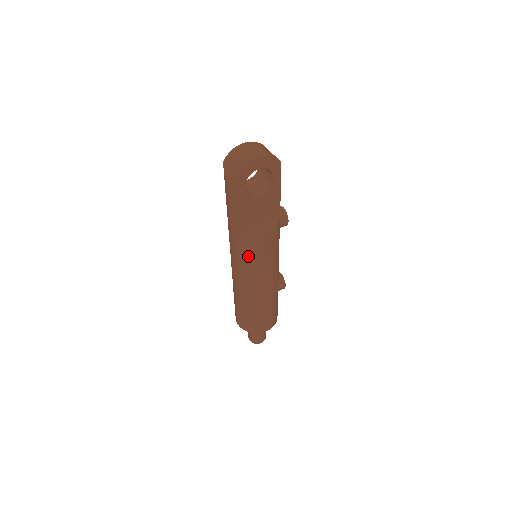
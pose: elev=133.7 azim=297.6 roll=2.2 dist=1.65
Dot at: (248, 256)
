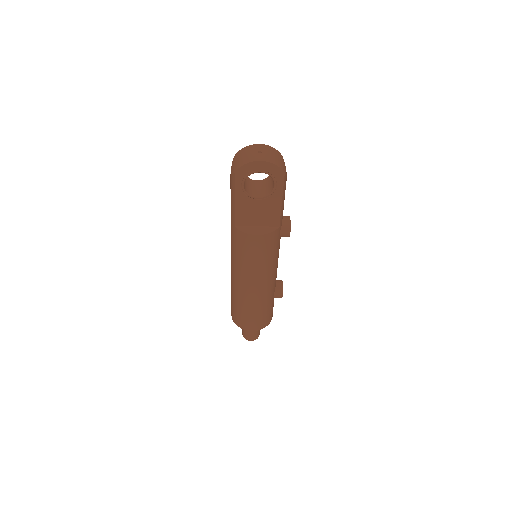
Dot at: (239, 252)
